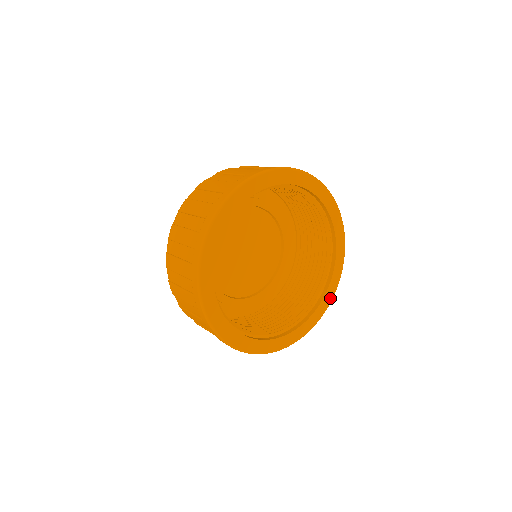
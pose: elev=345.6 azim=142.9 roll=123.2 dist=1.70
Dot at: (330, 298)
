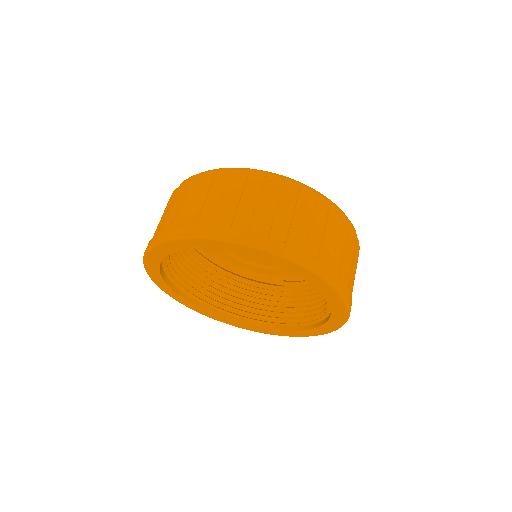
Dot at: (343, 309)
